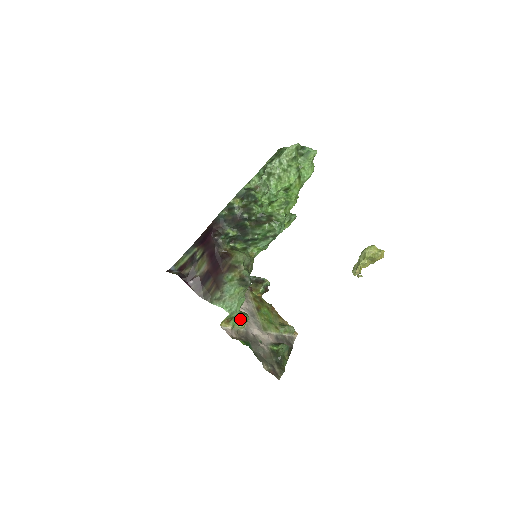
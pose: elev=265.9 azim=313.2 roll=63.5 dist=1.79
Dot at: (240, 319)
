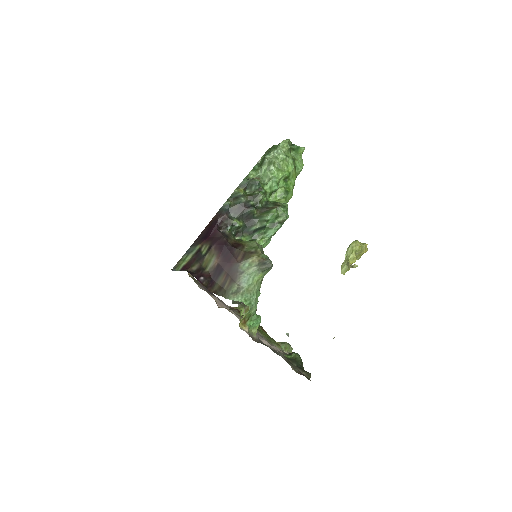
Dot at: (256, 319)
